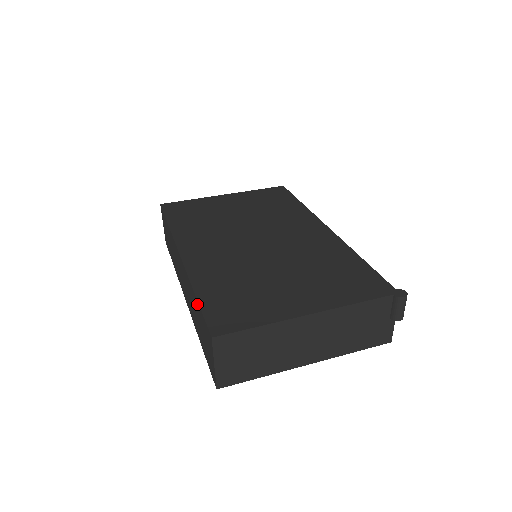
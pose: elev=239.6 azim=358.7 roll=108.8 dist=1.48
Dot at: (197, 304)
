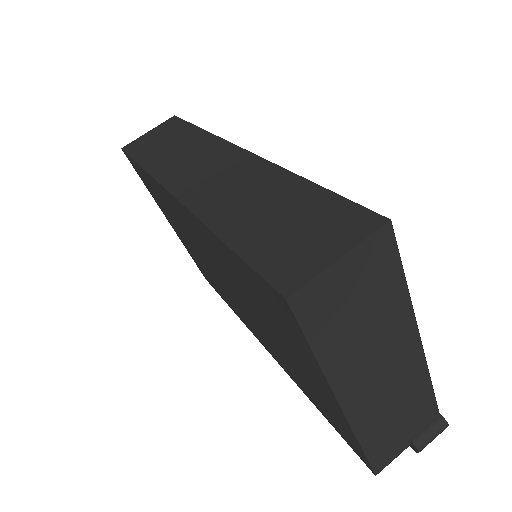
Dot at: (309, 189)
